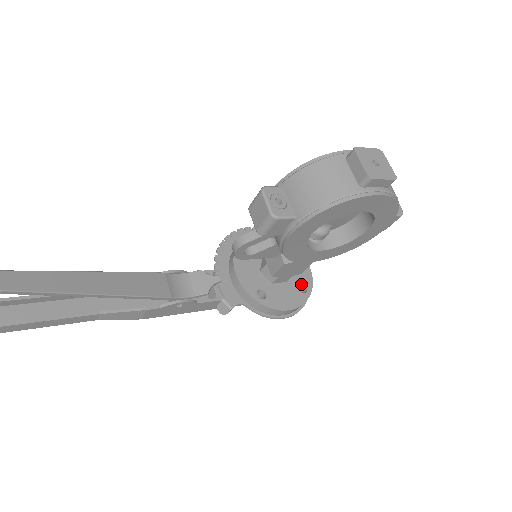
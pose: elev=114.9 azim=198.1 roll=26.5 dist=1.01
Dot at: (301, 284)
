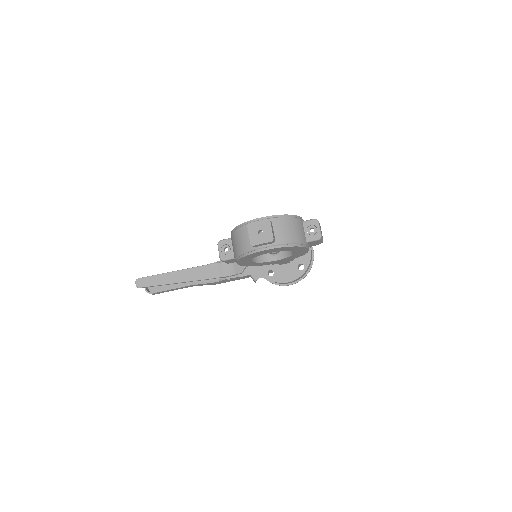
Dot at: (301, 263)
